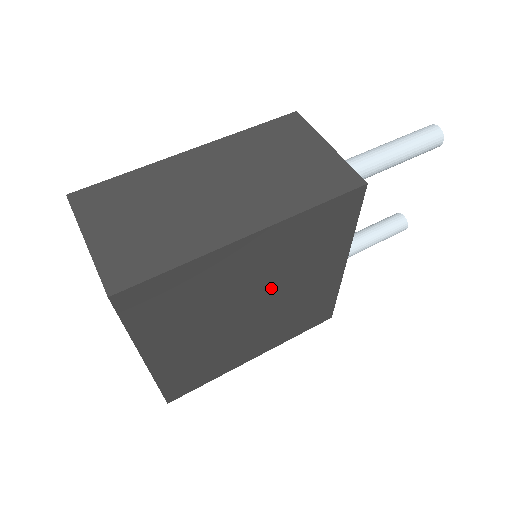
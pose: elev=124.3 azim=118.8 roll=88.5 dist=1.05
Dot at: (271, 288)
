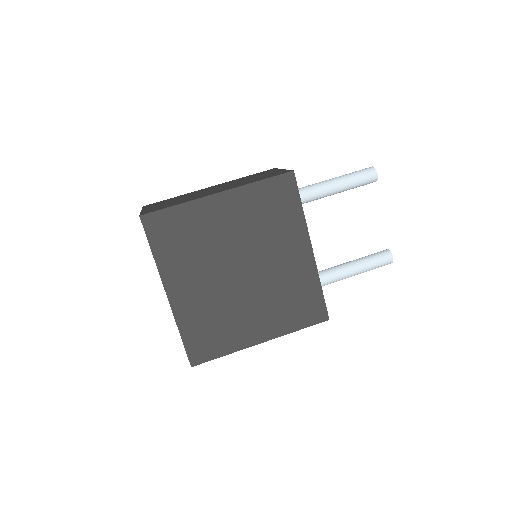
Dot at: (250, 251)
